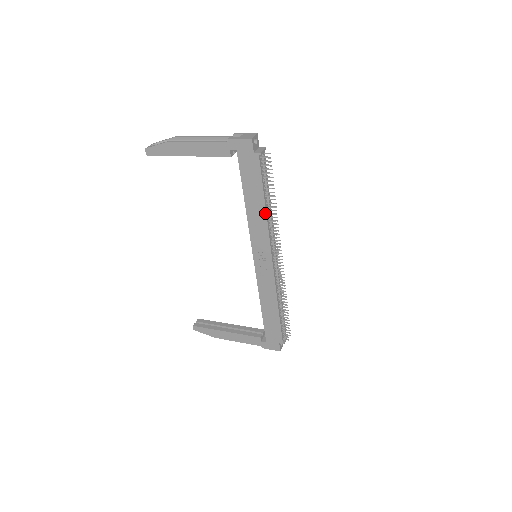
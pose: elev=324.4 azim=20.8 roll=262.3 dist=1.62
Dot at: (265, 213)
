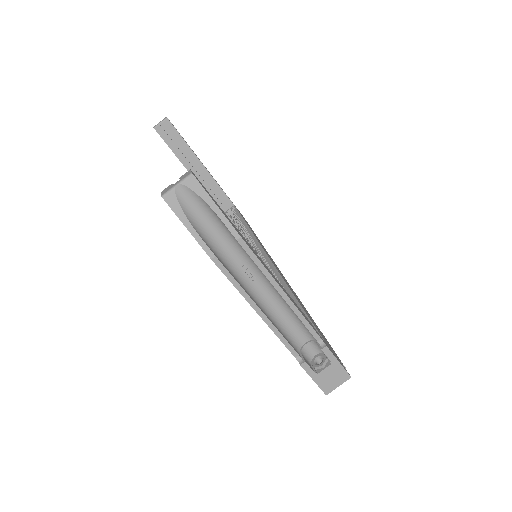
Dot at: occluded
